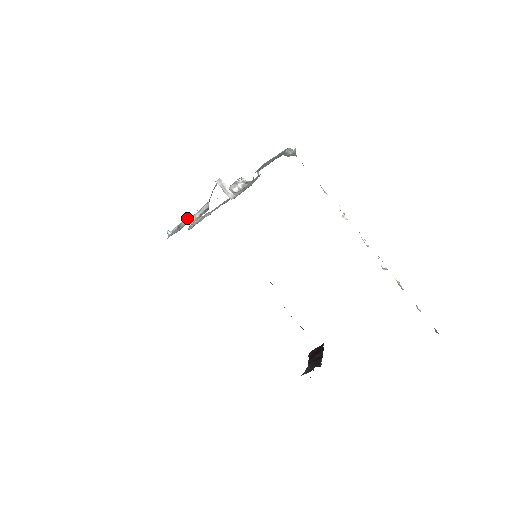
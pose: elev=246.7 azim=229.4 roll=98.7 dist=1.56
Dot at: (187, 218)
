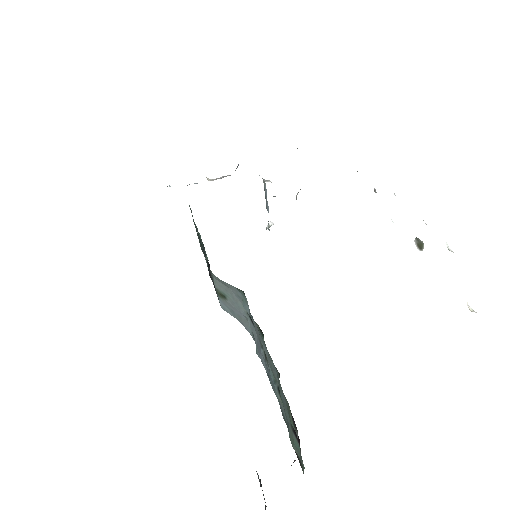
Dot at: occluded
